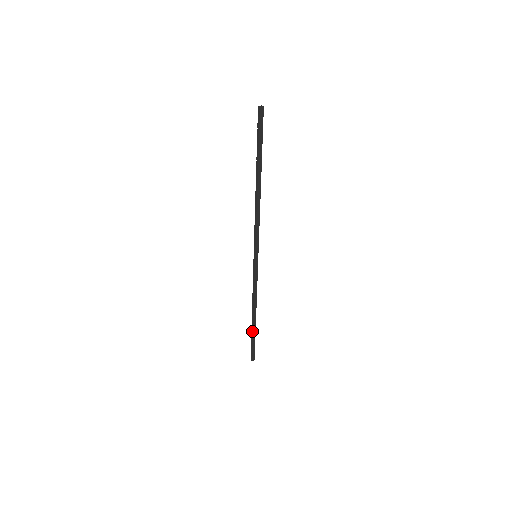
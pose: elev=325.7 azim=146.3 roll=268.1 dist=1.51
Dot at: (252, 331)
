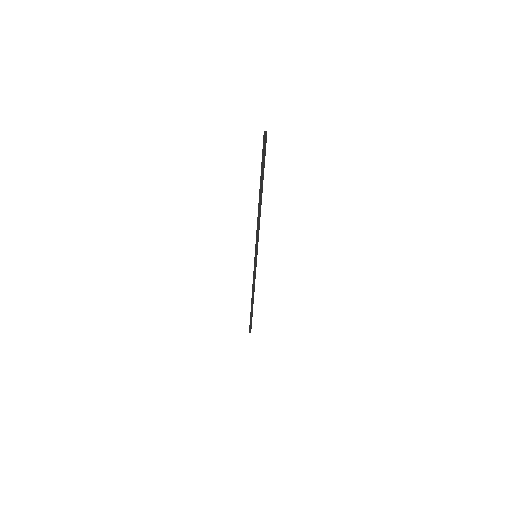
Dot at: (252, 313)
